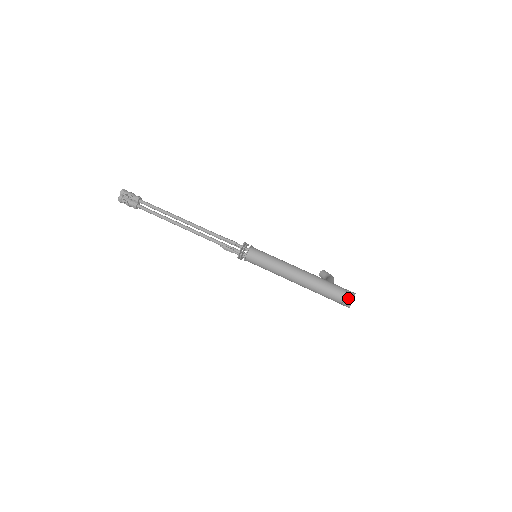
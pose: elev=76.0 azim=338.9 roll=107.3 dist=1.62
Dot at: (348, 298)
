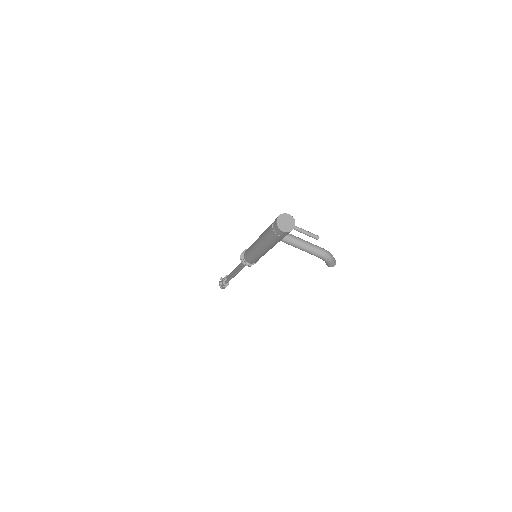
Dot at: (276, 218)
